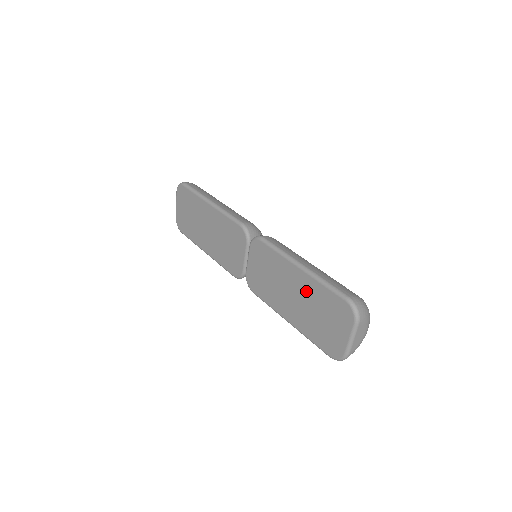
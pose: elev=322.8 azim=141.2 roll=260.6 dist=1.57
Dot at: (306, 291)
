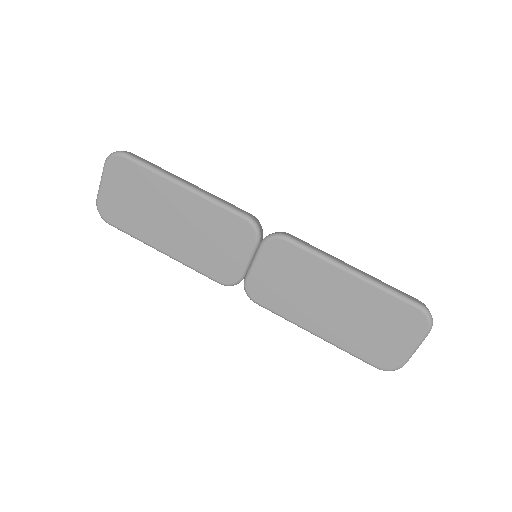
Dot at: (357, 300)
